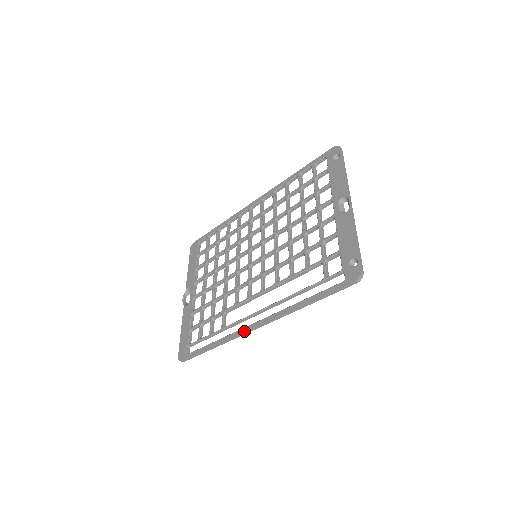
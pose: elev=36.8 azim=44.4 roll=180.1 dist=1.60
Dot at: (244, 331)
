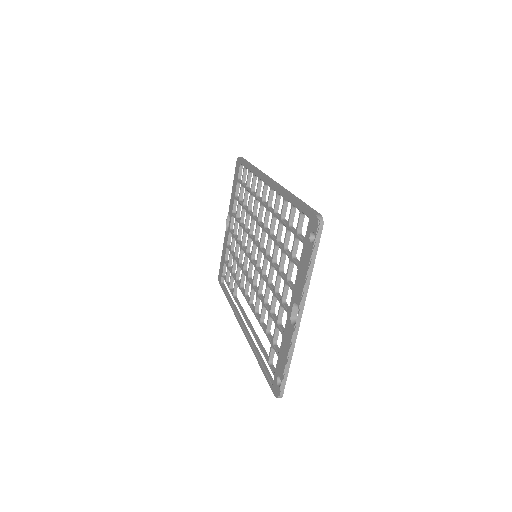
Dot at: occluded
